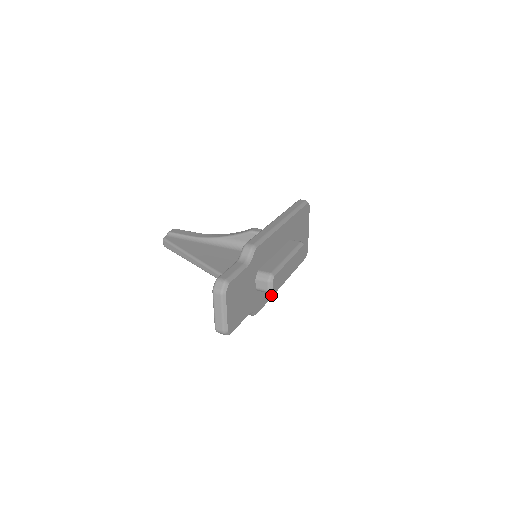
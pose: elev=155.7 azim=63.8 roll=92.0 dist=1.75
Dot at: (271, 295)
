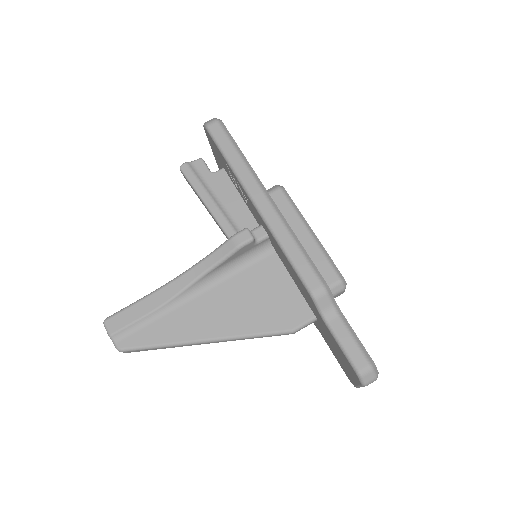
Dot at: occluded
